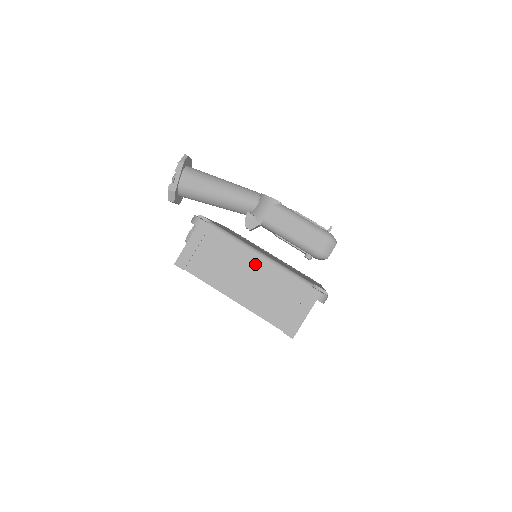
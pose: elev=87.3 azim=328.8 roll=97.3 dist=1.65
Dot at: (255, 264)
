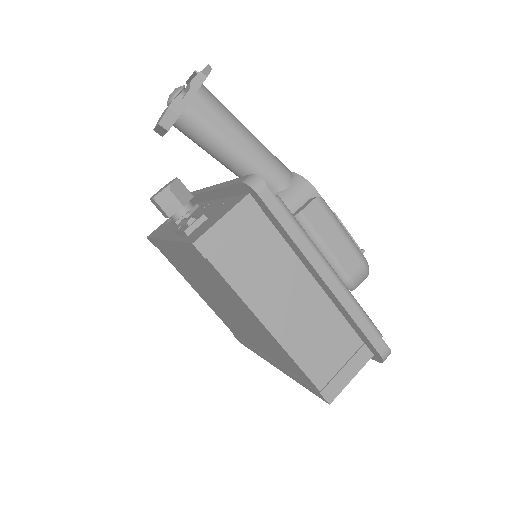
Dot at: (313, 282)
